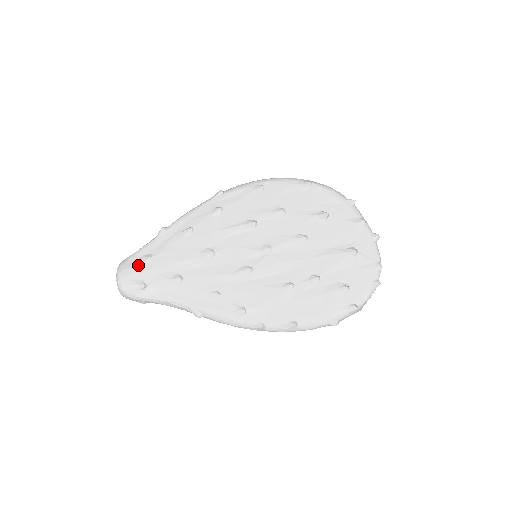
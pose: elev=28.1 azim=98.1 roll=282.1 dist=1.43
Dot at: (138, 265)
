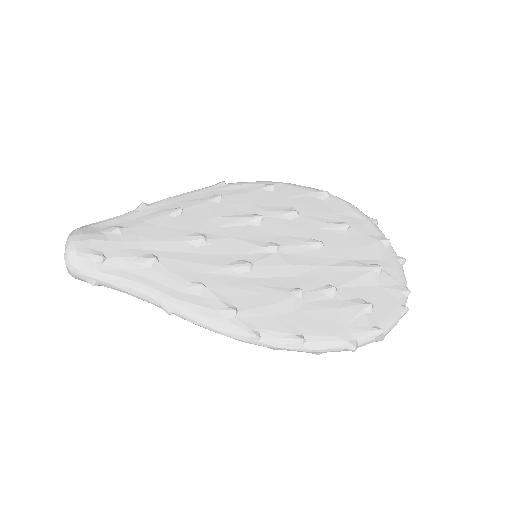
Dot at: (101, 233)
